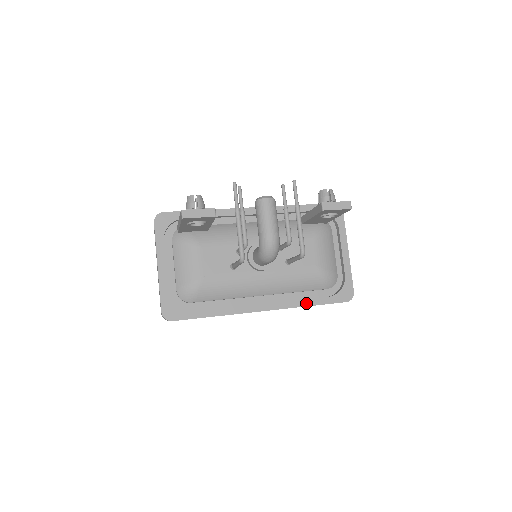
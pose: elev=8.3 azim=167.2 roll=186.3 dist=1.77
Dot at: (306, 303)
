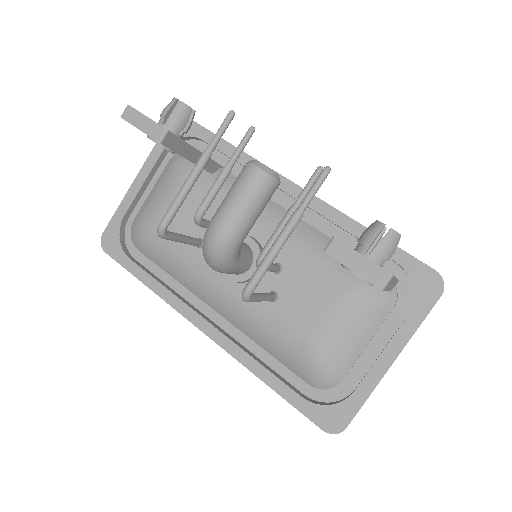
Dot at: (262, 374)
